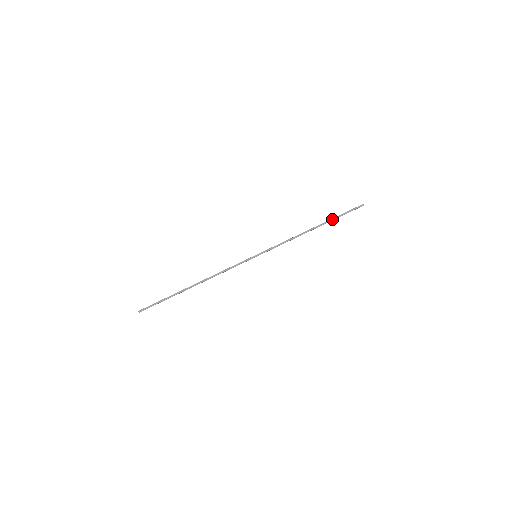
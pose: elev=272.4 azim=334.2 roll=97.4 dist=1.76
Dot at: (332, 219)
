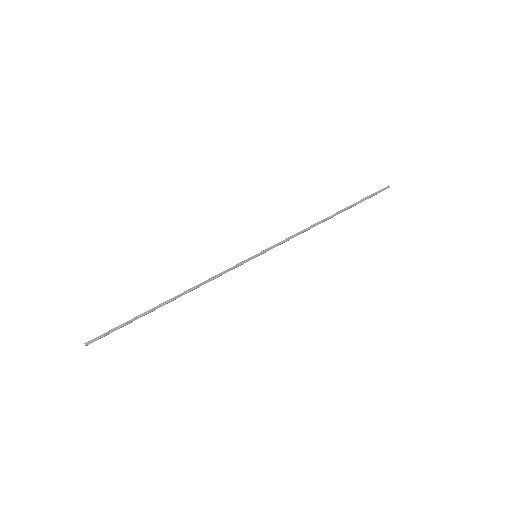
Dot at: (352, 205)
